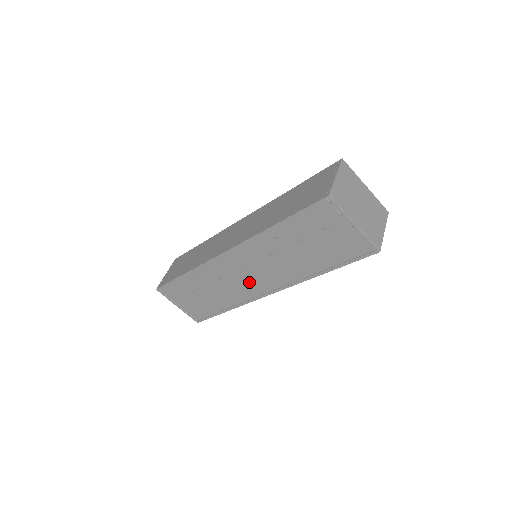
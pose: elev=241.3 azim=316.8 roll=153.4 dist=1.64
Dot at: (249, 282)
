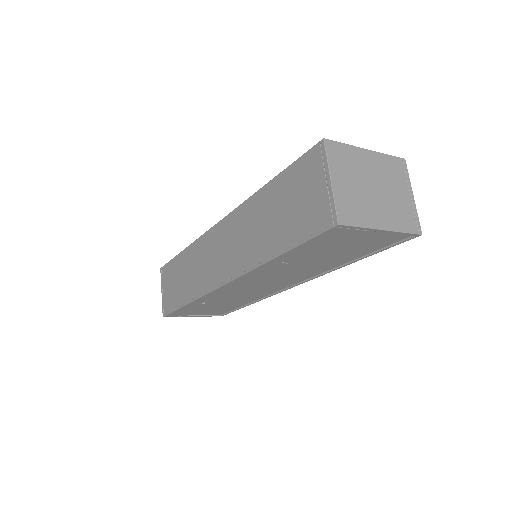
Dot at: (264, 288)
